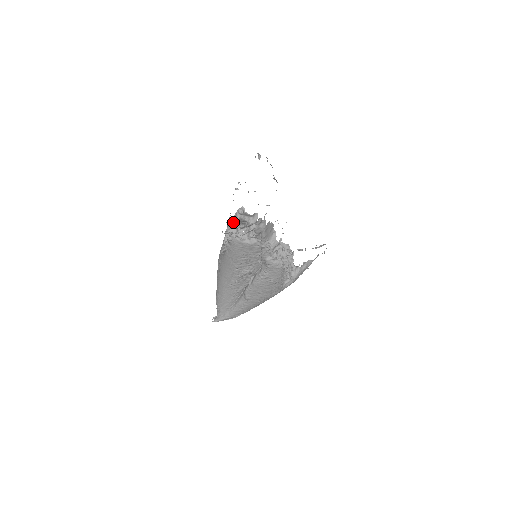
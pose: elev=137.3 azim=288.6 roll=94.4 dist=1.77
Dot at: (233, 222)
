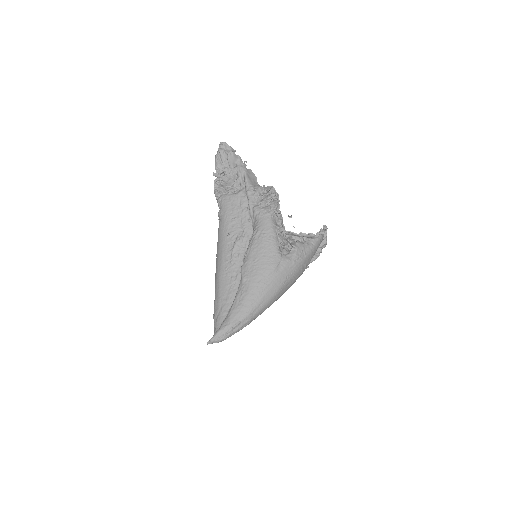
Dot at: (217, 162)
